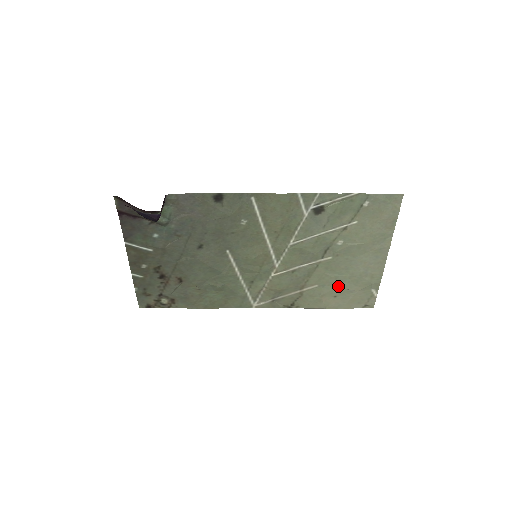
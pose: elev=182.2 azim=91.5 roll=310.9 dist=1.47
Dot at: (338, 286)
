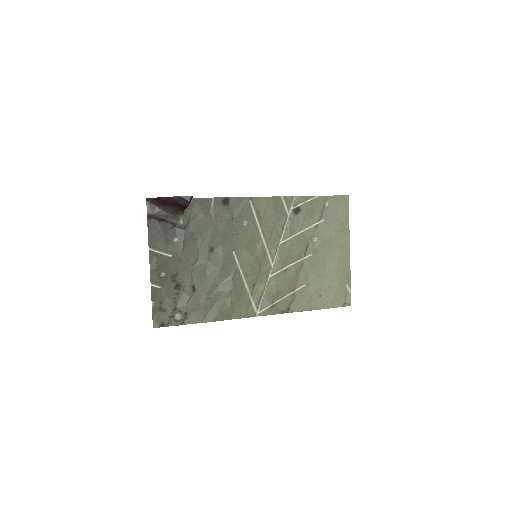
Dot at: (321, 284)
